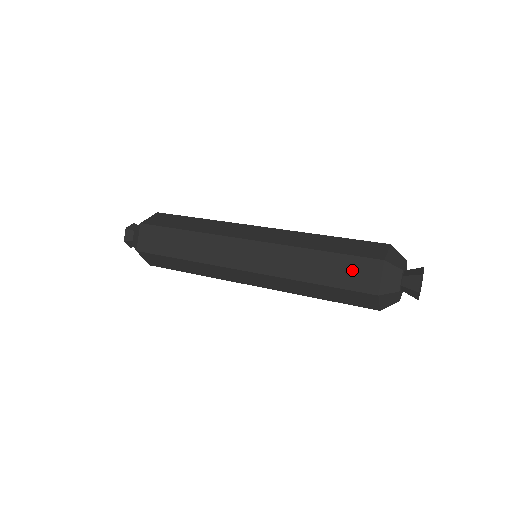
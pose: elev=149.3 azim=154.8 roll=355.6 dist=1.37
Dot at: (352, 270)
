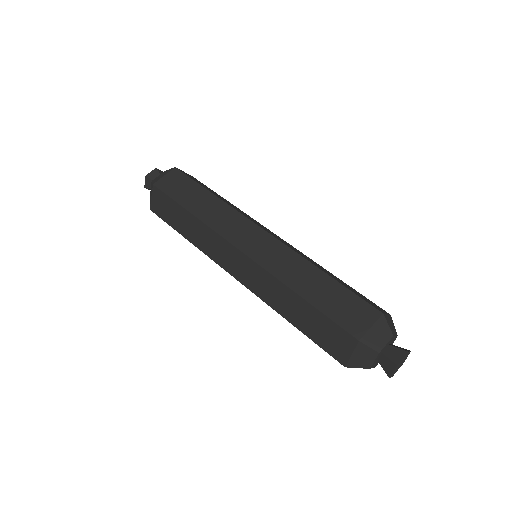
Dot at: (347, 305)
